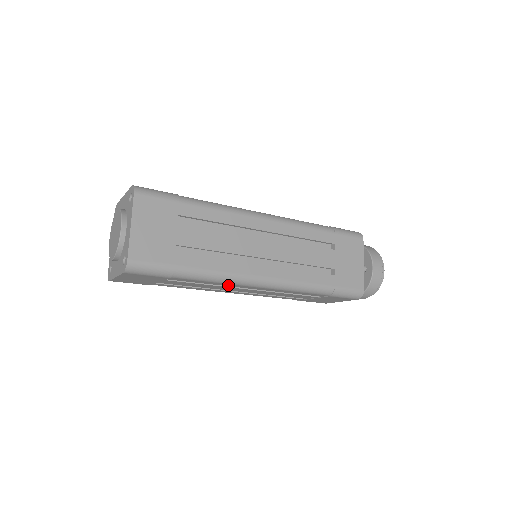
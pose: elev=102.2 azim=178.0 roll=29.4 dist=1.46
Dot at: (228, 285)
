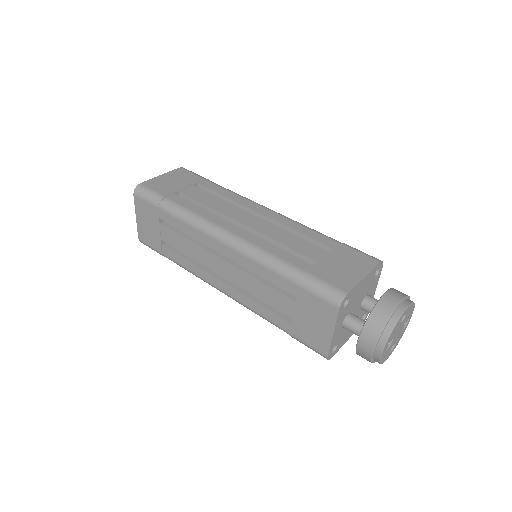
Dot at: (201, 237)
